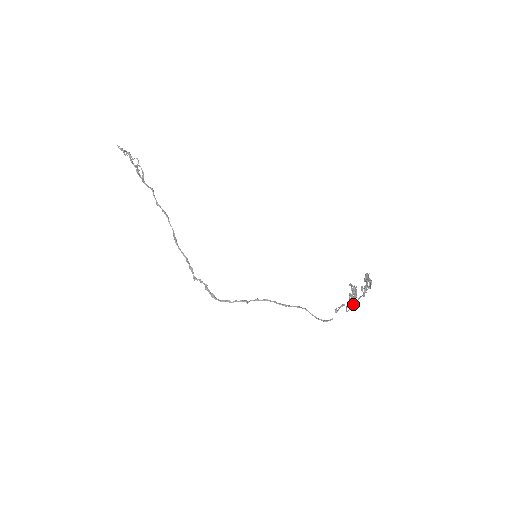
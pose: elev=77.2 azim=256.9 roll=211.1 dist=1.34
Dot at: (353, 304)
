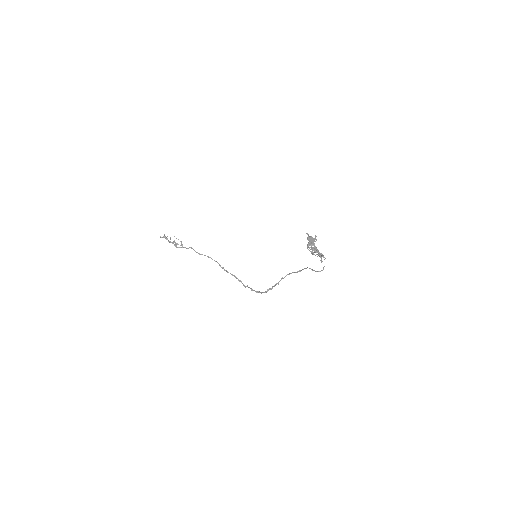
Dot at: (319, 256)
